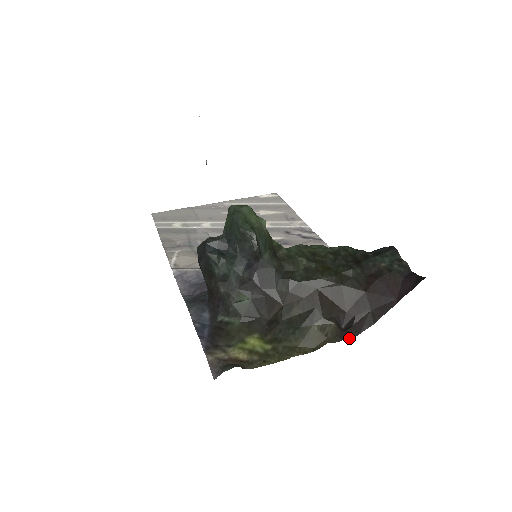
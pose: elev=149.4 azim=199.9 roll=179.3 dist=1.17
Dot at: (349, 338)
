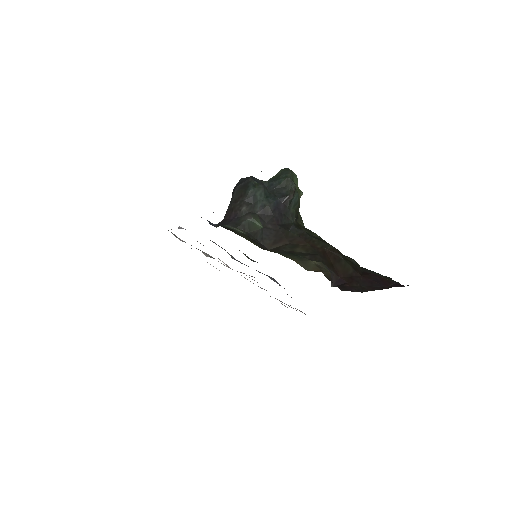
Dot at: occluded
